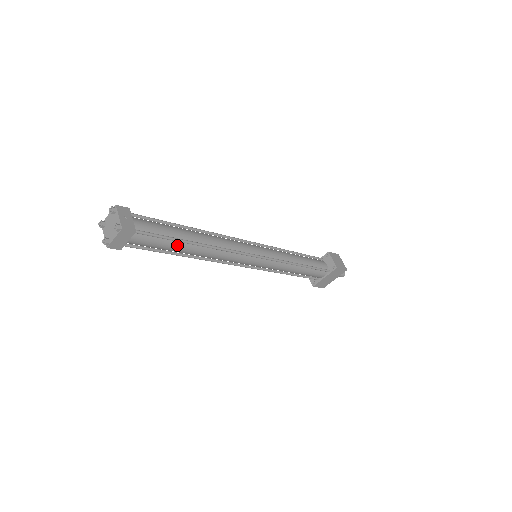
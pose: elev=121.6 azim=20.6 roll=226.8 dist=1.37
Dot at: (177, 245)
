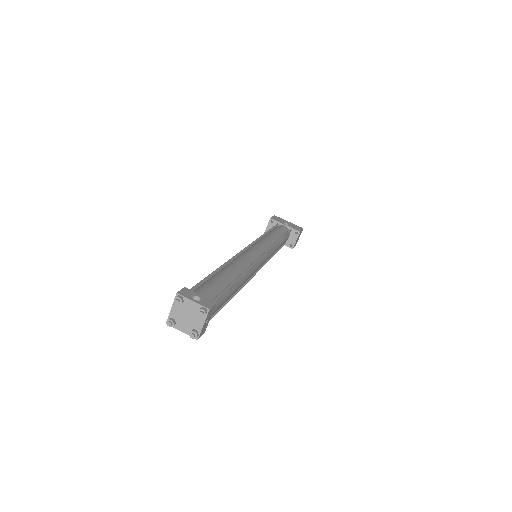
Dot at: occluded
